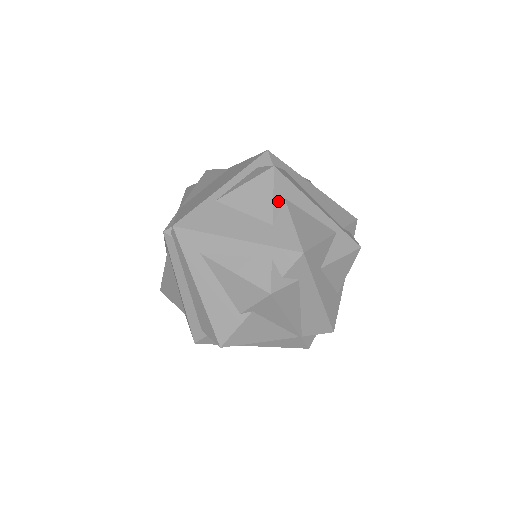
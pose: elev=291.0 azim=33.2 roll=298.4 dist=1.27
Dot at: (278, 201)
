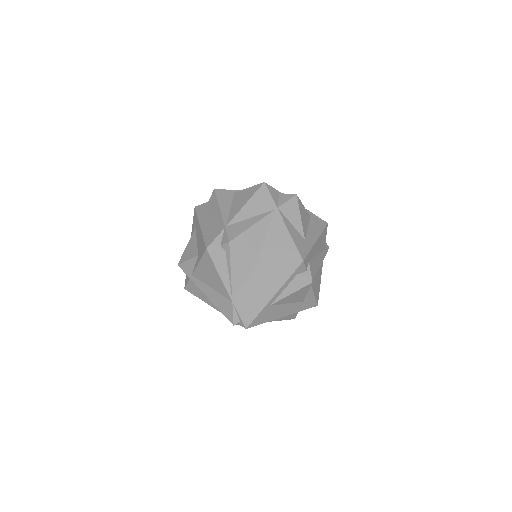
Dot at: (308, 291)
